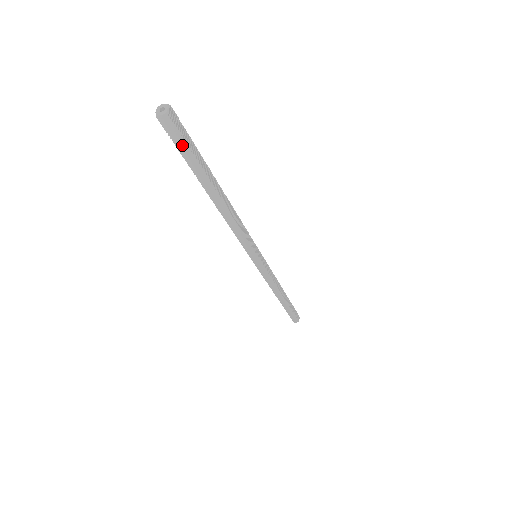
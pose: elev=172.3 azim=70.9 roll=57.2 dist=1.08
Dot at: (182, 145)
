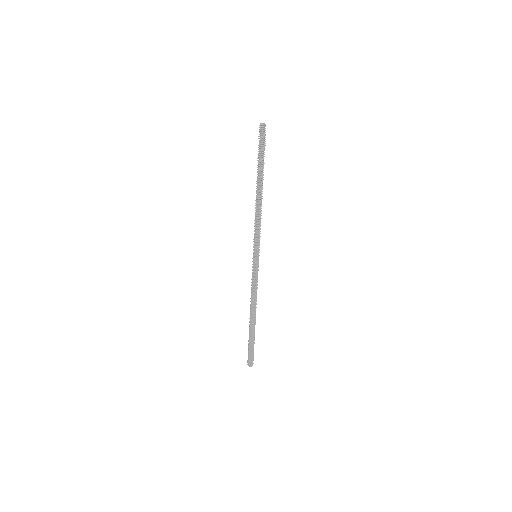
Dot at: (264, 143)
